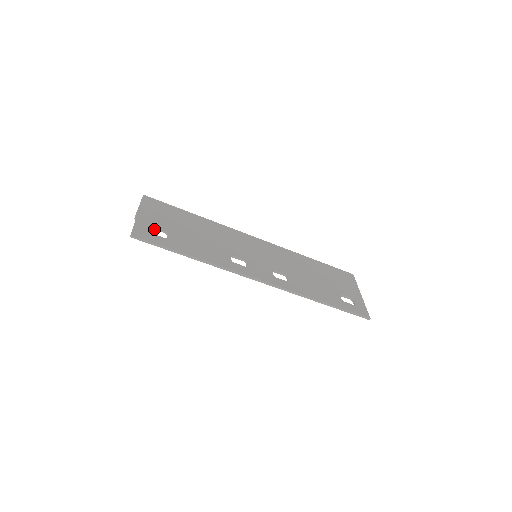
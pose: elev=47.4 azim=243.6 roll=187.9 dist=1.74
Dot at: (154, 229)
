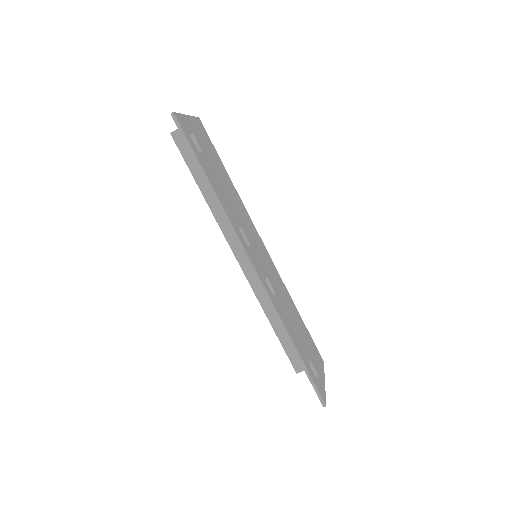
Dot at: (192, 138)
